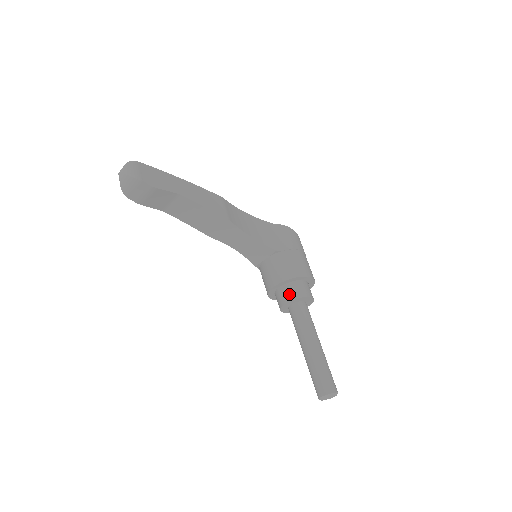
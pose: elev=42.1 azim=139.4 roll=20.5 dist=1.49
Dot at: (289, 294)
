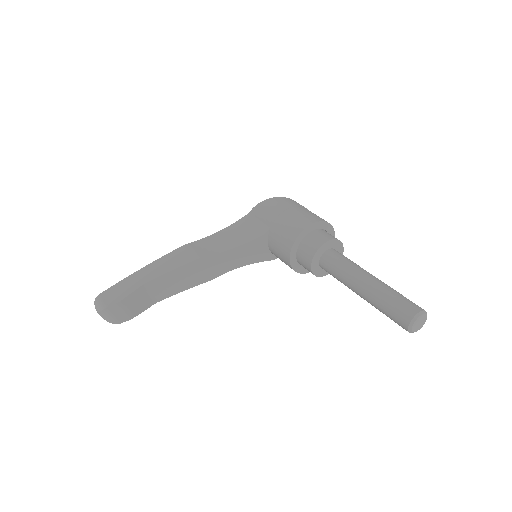
Dot at: (305, 260)
